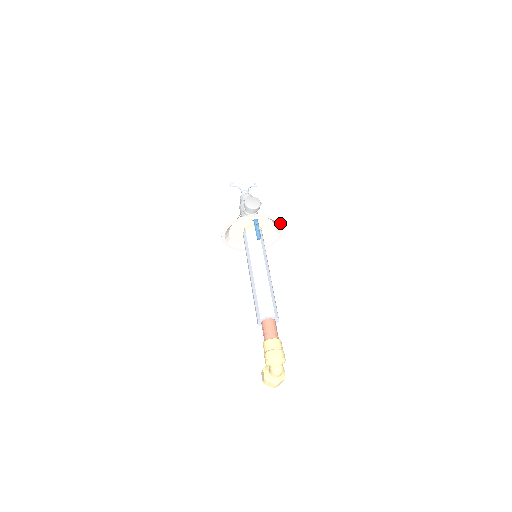
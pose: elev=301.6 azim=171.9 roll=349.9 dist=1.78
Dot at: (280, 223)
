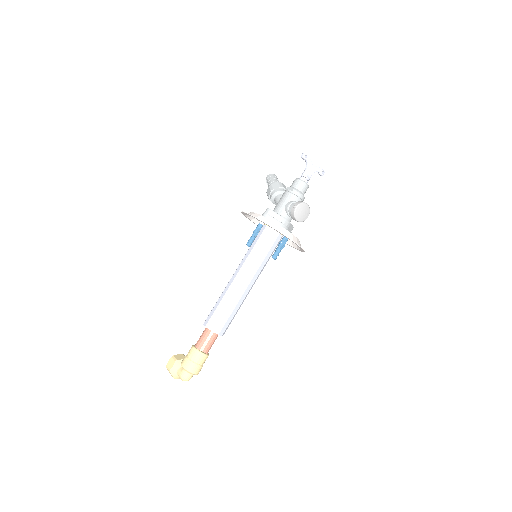
Dot at: (303, 251)
